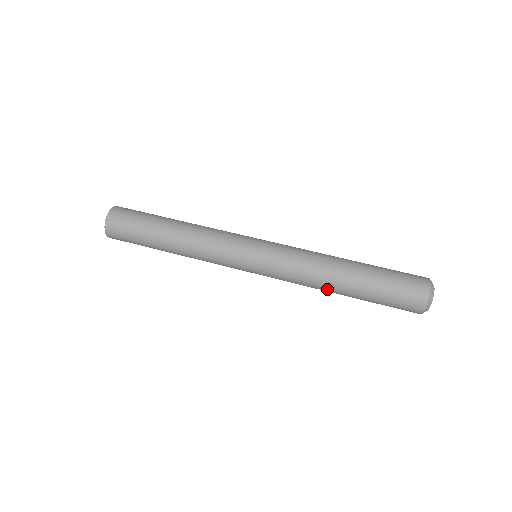
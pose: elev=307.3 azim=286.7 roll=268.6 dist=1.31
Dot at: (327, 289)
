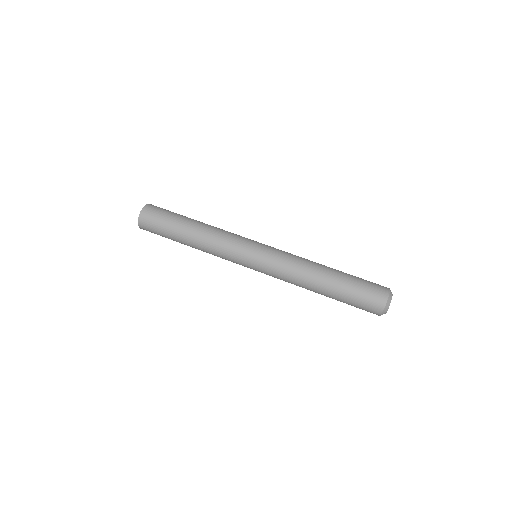
Dot at: (309, 286)
